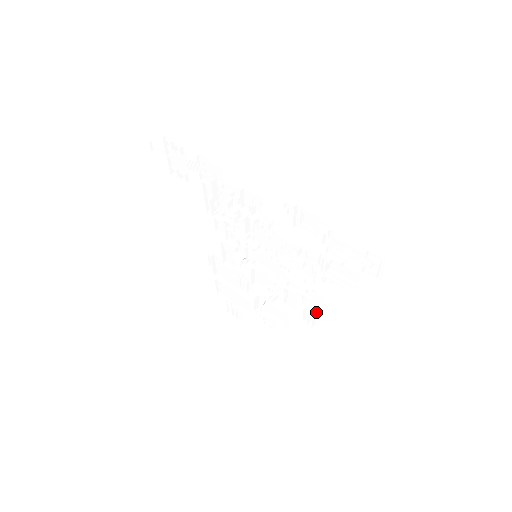
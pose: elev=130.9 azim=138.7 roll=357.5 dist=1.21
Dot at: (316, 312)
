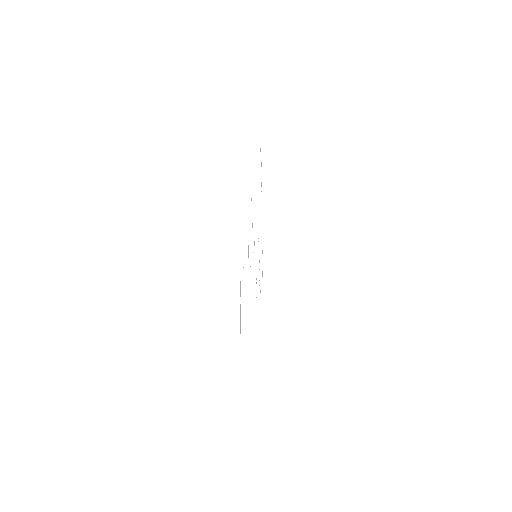
Dot at: occluded
